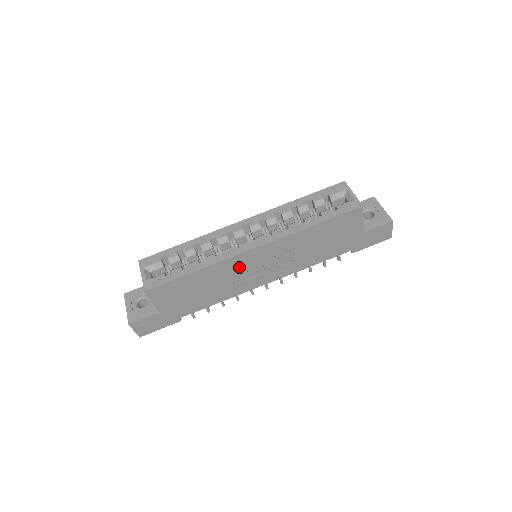
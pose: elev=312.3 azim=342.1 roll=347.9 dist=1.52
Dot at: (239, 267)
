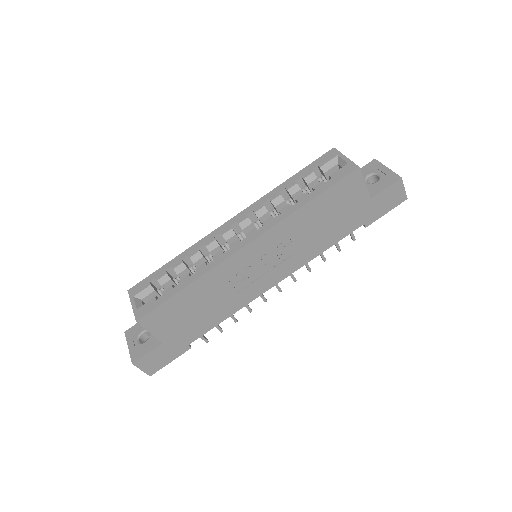
Dot at: (236, 271)
